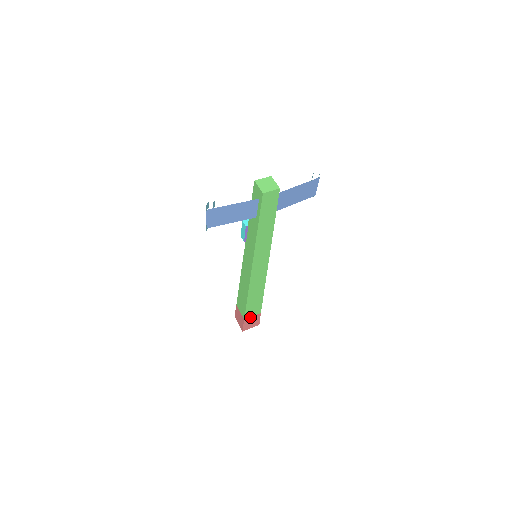
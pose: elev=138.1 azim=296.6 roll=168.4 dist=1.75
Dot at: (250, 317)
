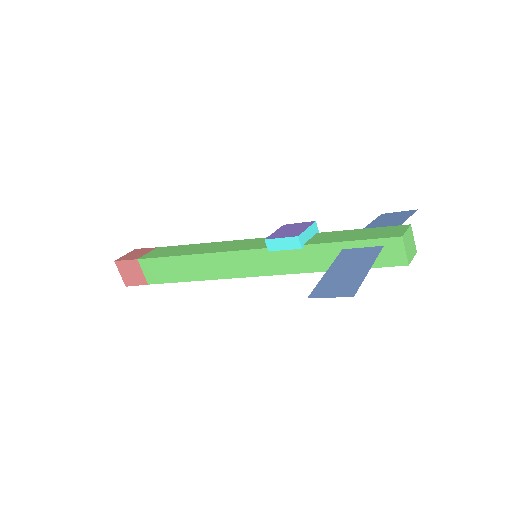
Dot at: occluded
